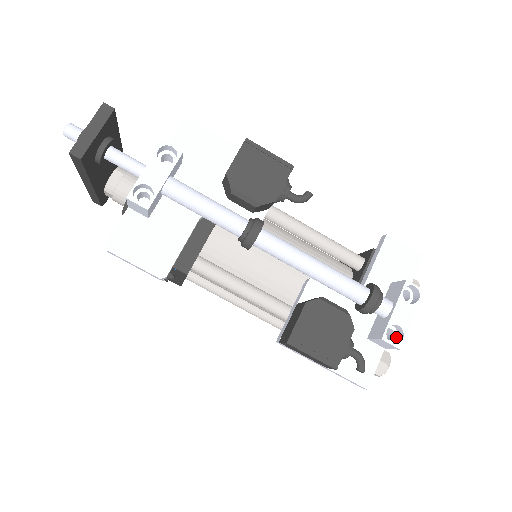
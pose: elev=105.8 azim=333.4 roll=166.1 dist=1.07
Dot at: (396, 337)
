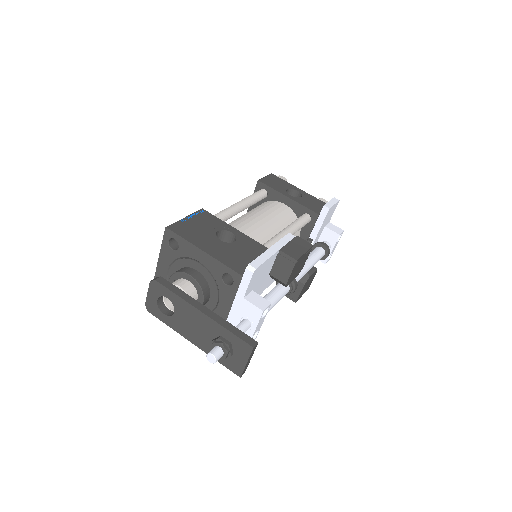
Dot at: occluded
